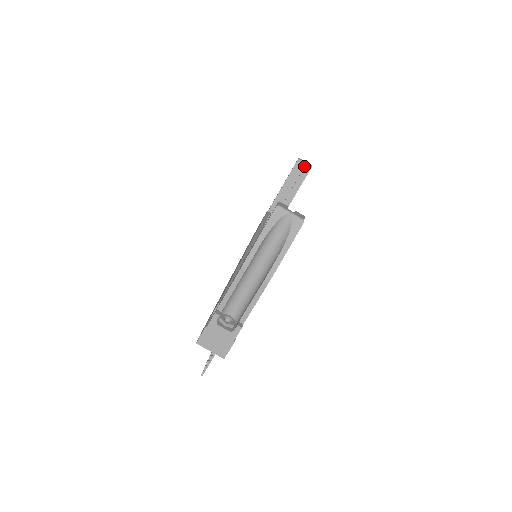
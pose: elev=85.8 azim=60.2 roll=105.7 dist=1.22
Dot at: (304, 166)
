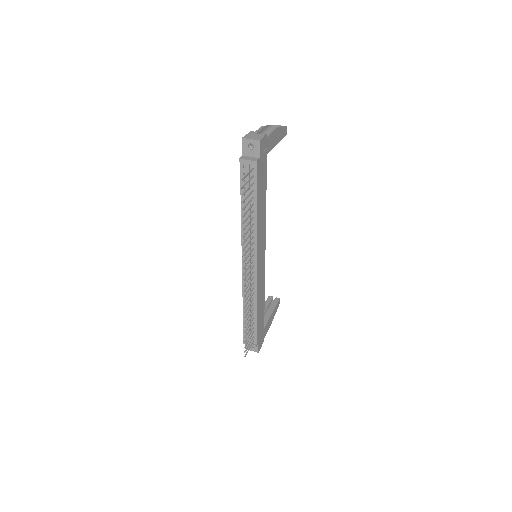
Dot at: occluded
